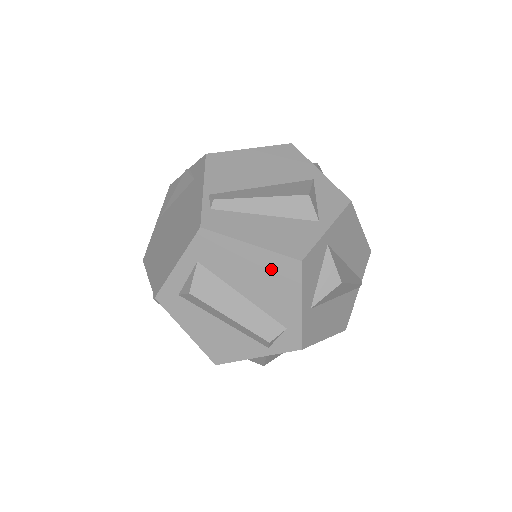
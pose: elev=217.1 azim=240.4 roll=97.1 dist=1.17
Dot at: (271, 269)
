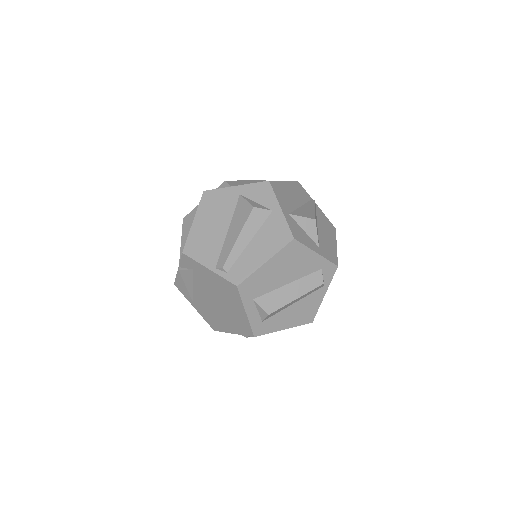
Dot at: (286, 259)
